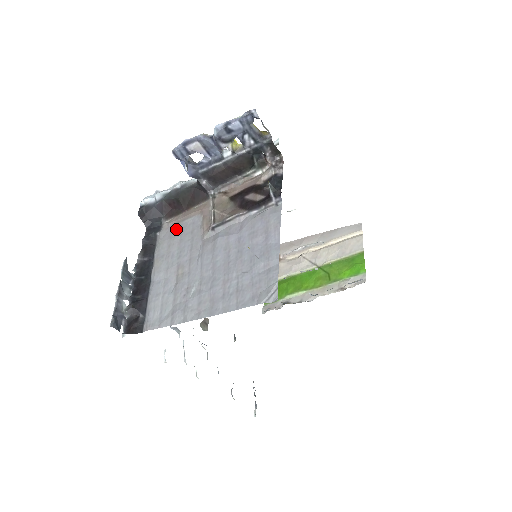
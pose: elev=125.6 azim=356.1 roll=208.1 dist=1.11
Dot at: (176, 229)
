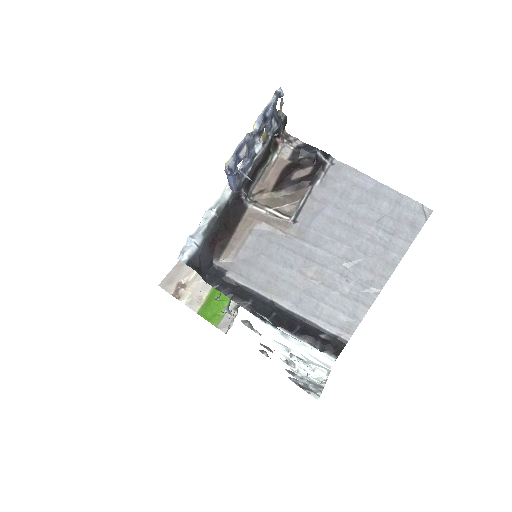
Dot at: (246, 255)
